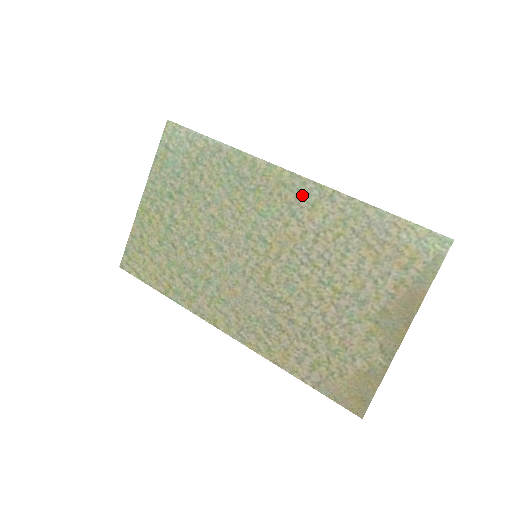
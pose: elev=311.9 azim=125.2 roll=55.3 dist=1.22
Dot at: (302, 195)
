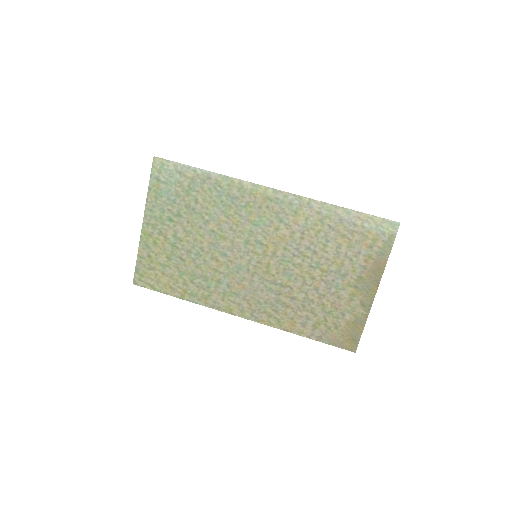
Dot at: (286, 205)
